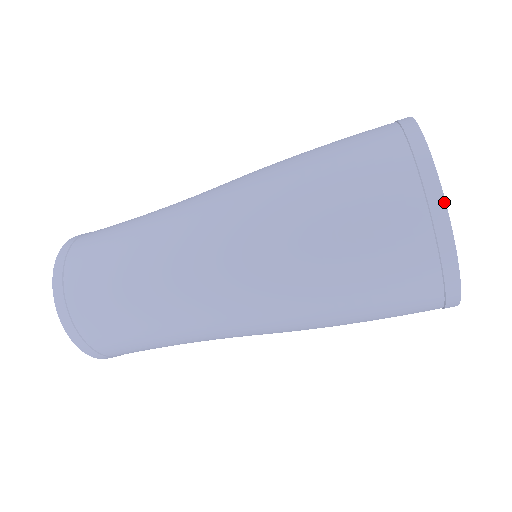
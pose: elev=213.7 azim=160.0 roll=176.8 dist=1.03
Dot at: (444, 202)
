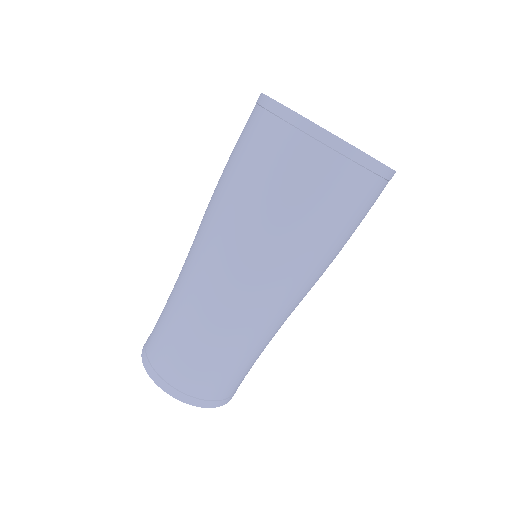
Dot at: (271, 99)
